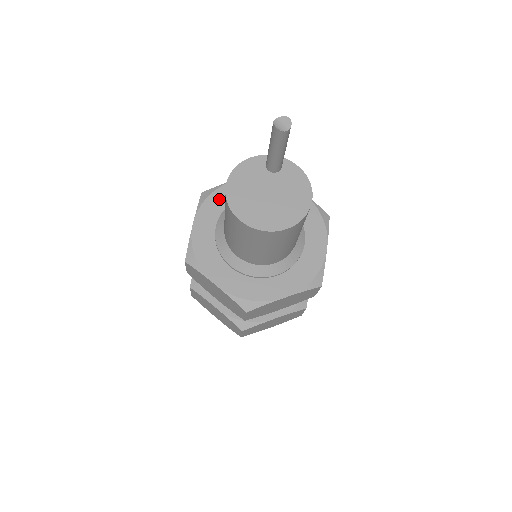
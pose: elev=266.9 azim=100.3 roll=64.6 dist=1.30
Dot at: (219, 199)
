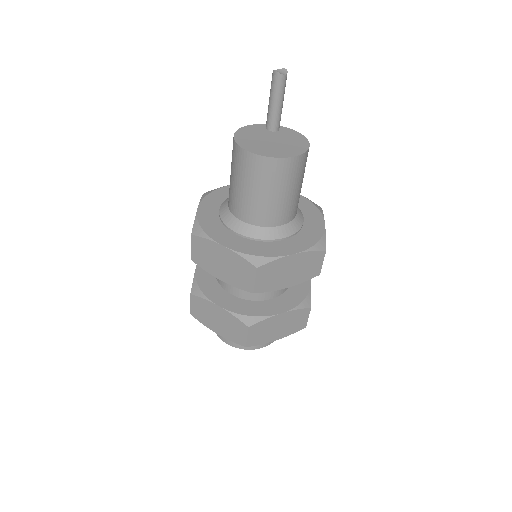
Dot at: (220, 194)
